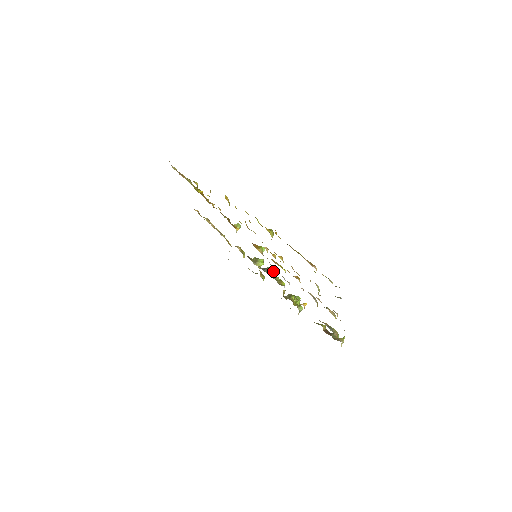
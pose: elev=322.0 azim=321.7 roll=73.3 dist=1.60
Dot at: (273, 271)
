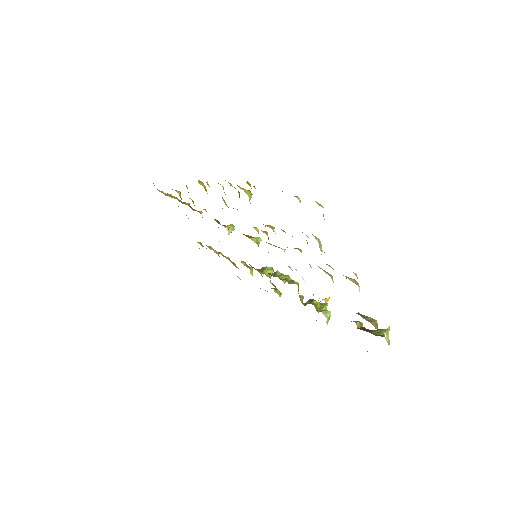
Dot at: (284, 275)
